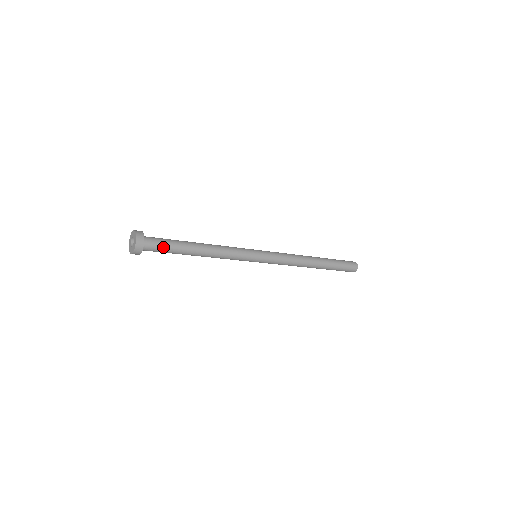
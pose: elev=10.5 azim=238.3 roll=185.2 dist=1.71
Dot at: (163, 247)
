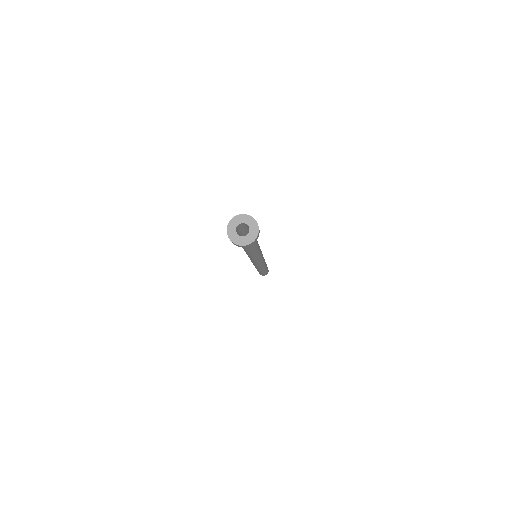
Dot at: occluded
